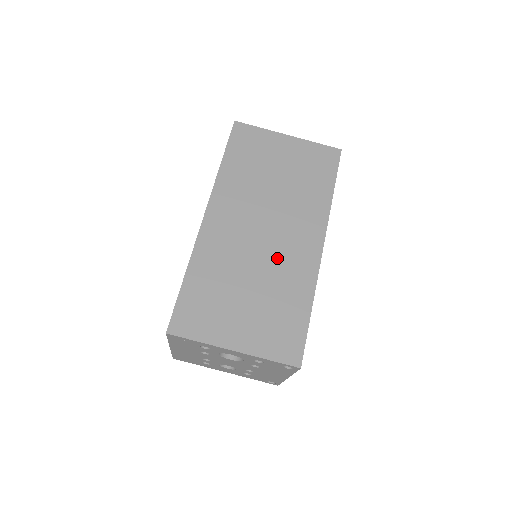
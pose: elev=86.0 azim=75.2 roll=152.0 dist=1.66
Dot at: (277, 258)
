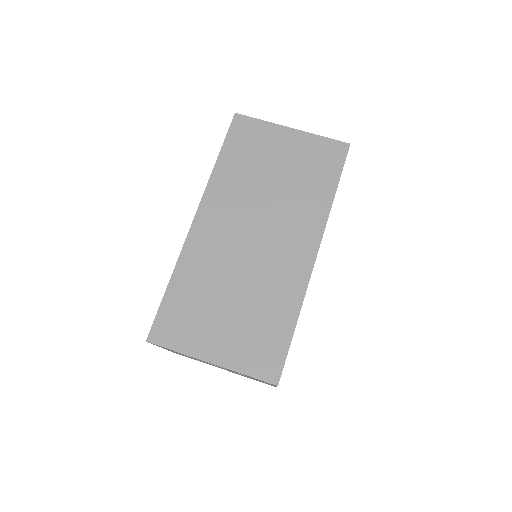
Dot at: (265, 267)
